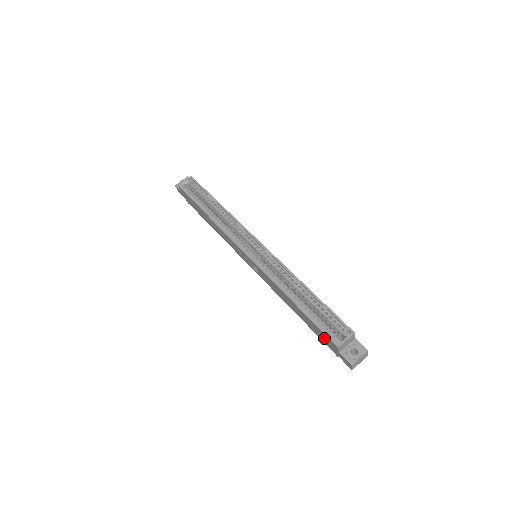
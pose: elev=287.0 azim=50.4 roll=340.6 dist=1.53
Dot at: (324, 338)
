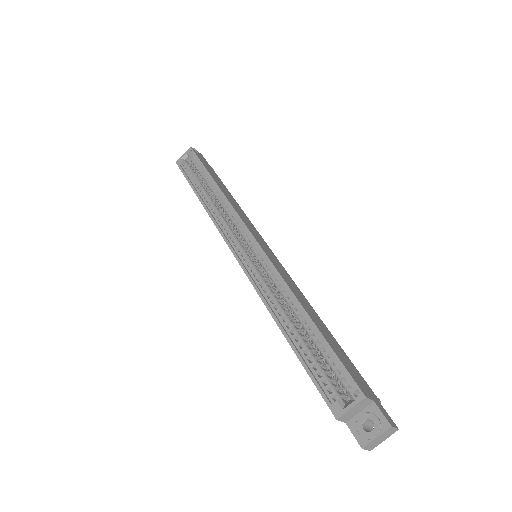
Dot at: occluded
